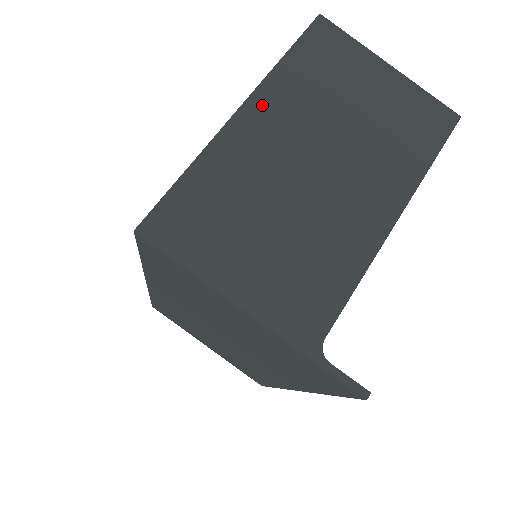
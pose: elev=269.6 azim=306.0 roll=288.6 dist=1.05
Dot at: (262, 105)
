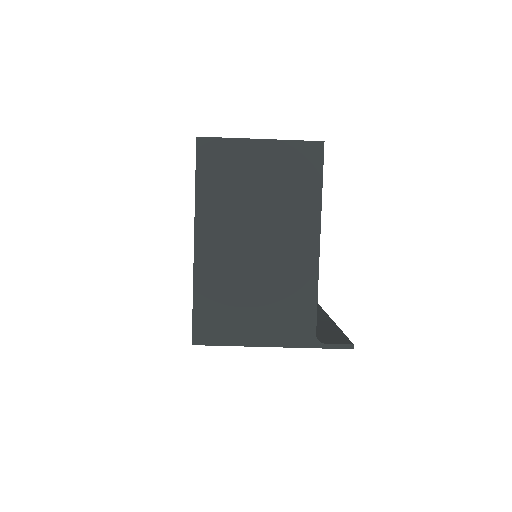
Dot at: (205, 229)
